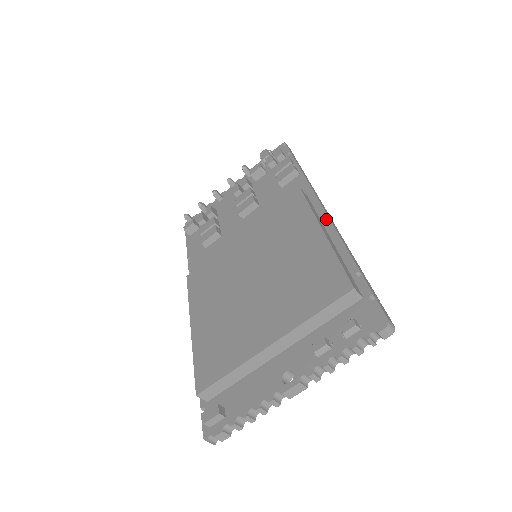
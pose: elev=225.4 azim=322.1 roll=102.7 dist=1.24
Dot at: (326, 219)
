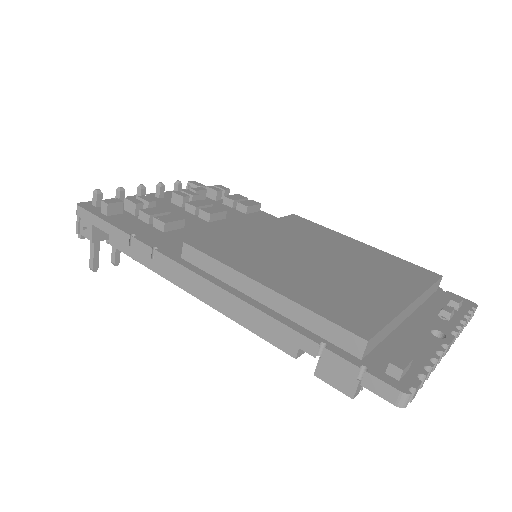
Dot at: occluded
